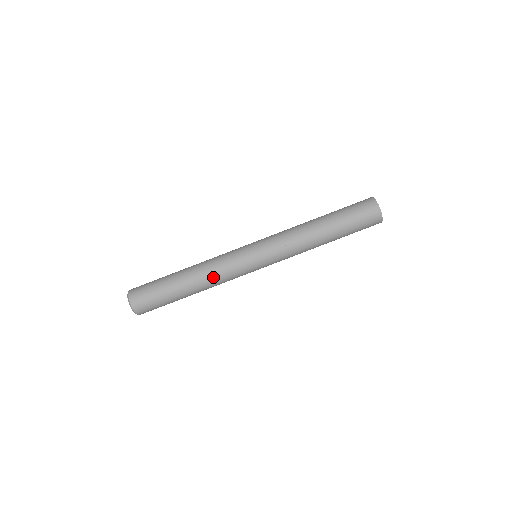
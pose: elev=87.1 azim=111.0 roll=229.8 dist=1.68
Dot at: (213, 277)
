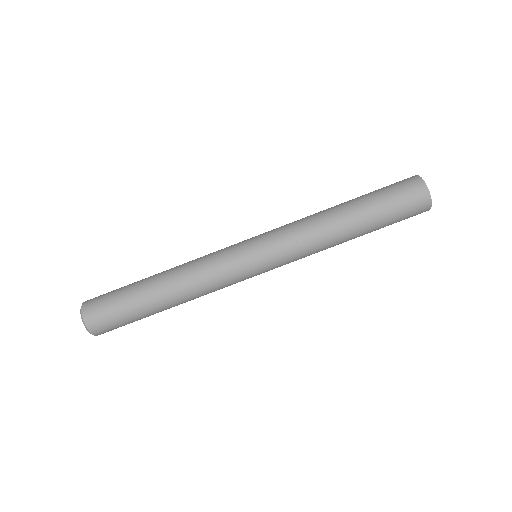
Dot at: (202, 295)
